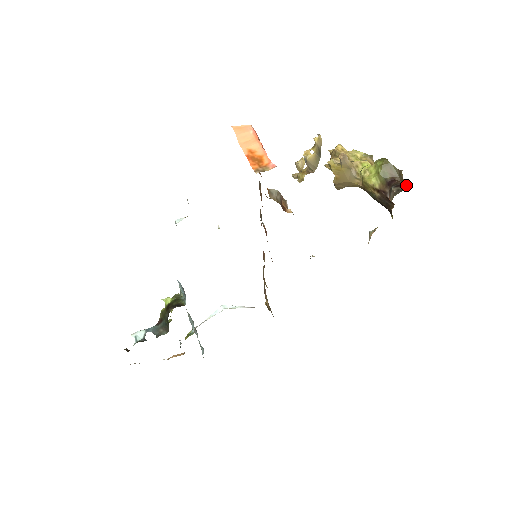
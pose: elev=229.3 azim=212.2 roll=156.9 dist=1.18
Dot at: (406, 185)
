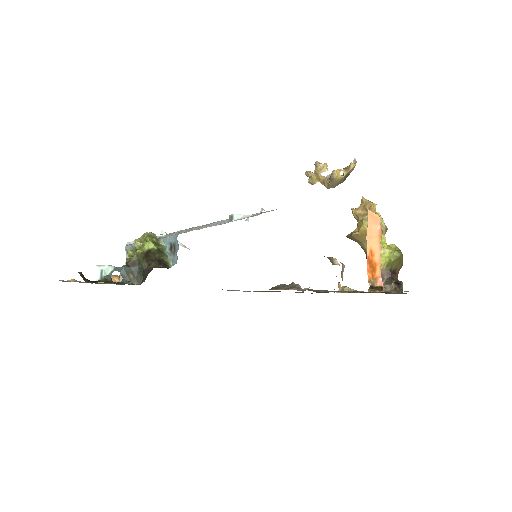
Dot at: (401, 286)
